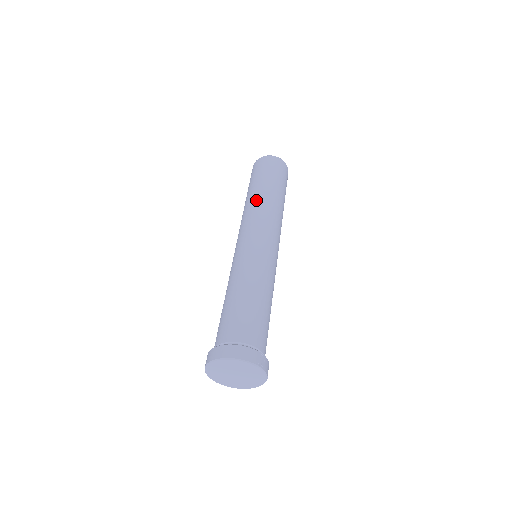
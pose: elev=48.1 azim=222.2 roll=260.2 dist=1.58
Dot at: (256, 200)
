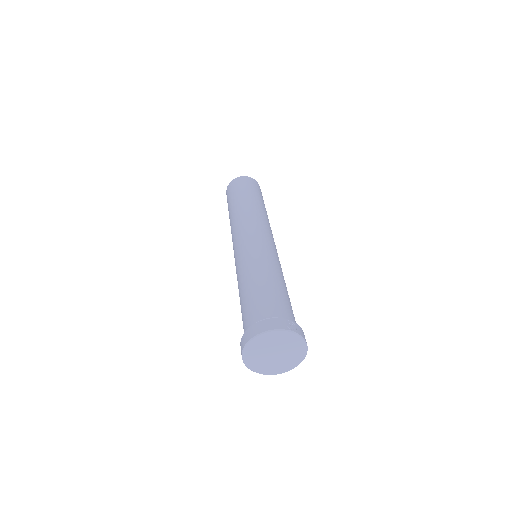
Dot at: (237, 212)
